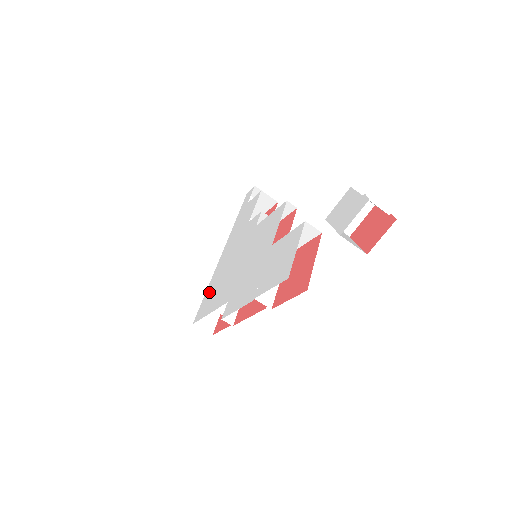
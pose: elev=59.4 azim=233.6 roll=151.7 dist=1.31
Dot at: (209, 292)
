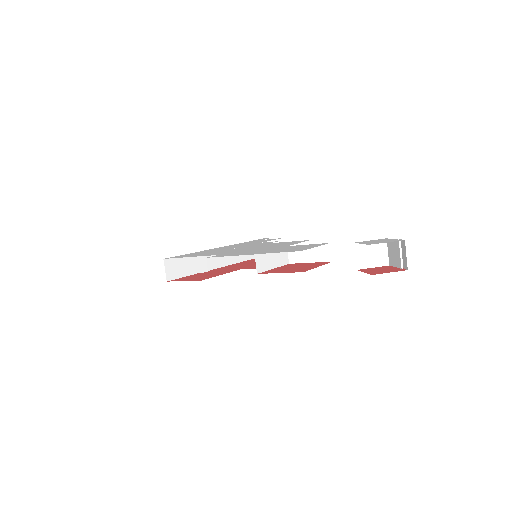
Dot at: (195, 253)
